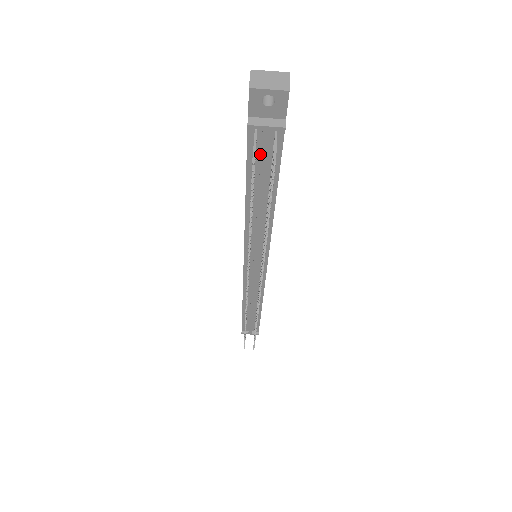
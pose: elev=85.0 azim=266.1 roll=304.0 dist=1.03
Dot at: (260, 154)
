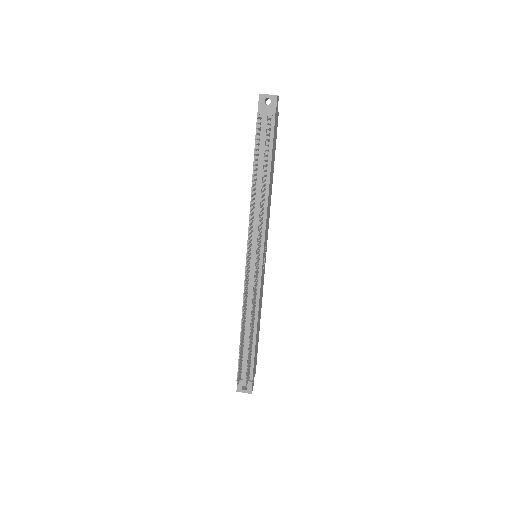
Dot at: (262, 136)
